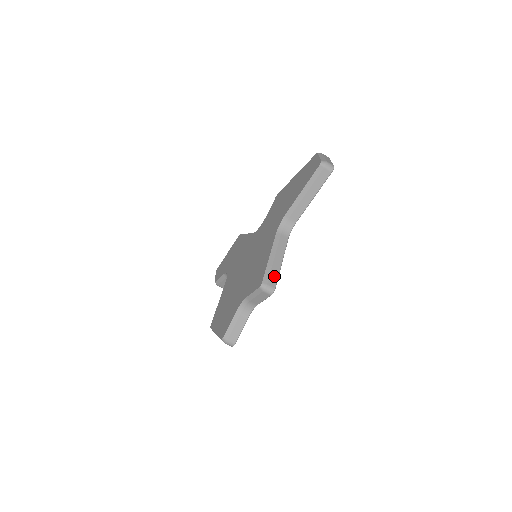
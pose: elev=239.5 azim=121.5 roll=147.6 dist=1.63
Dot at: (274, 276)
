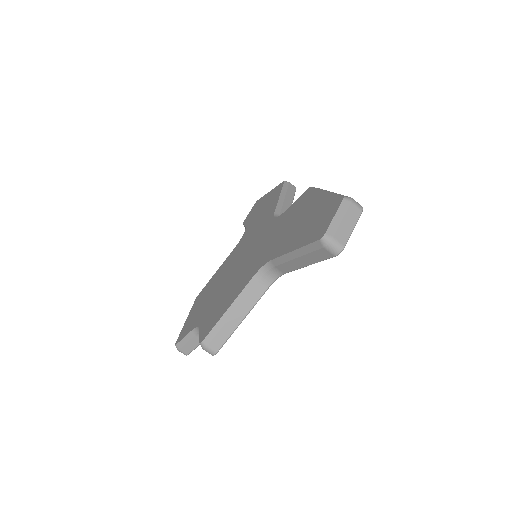
Dot at: (222, 337)
